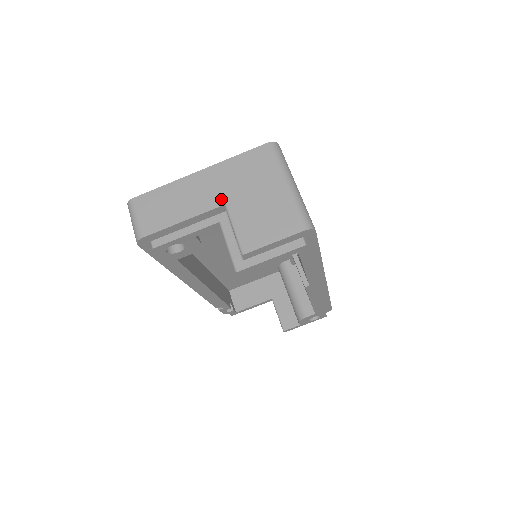
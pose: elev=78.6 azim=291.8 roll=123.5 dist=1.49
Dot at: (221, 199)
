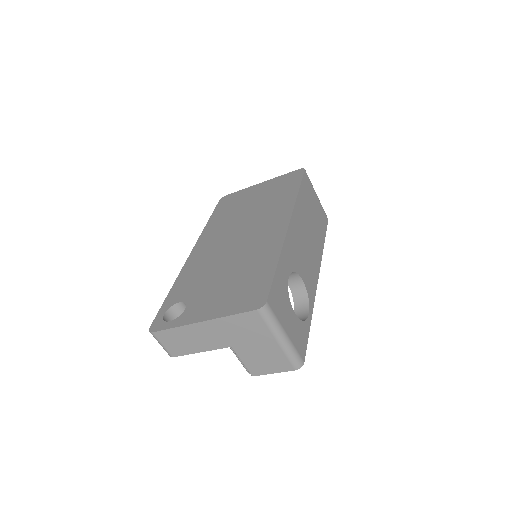
Dot at: (226, 343)
